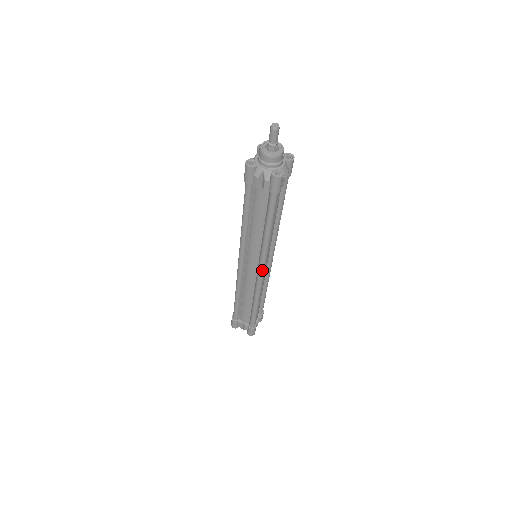
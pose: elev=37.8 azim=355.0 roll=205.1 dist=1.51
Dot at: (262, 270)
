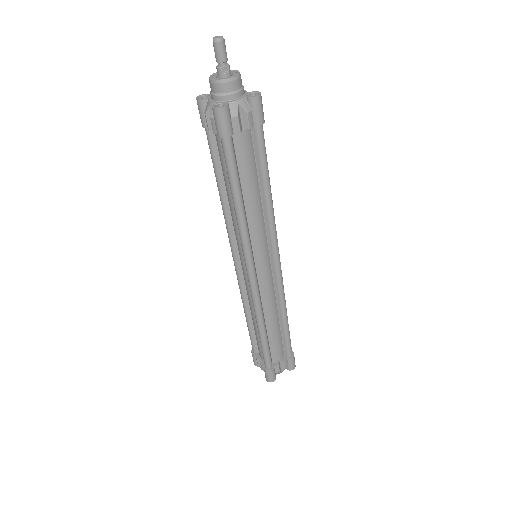
Dot at: (248, 270)
